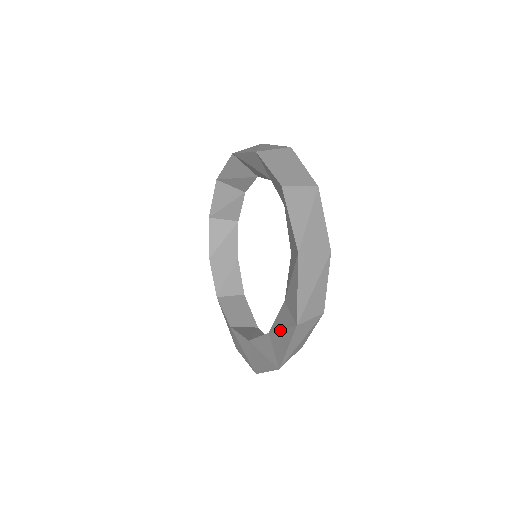
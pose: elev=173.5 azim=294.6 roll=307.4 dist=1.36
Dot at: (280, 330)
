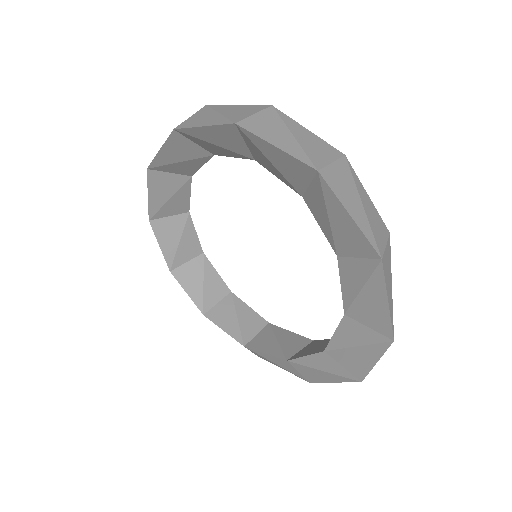
Dot at: (359, 292)
